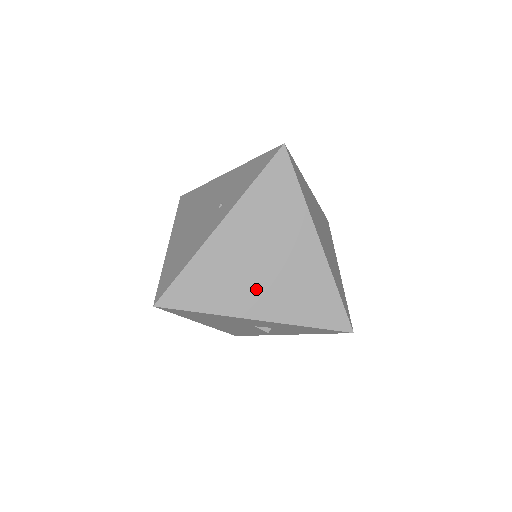
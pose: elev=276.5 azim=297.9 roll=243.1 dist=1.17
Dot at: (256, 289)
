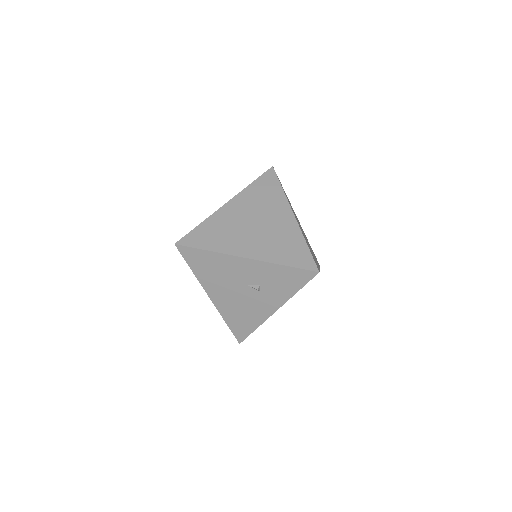
Dot at: (247, 239)
